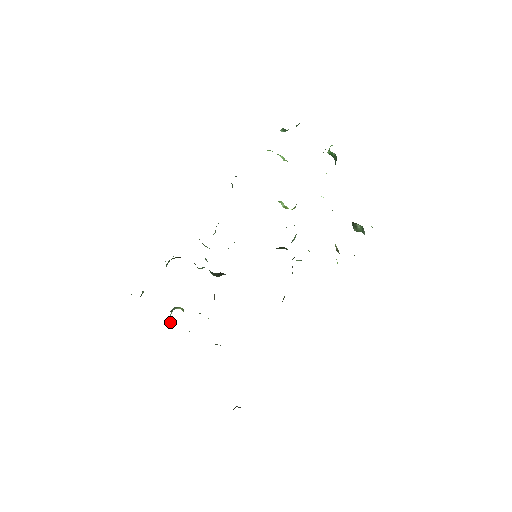
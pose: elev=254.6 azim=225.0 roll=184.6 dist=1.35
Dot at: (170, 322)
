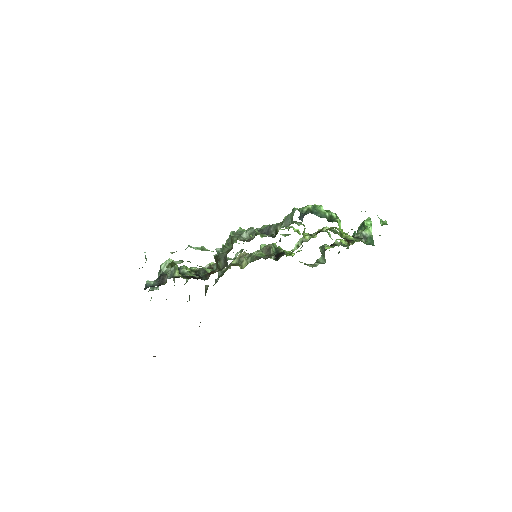
Dot at: (162, 270)
